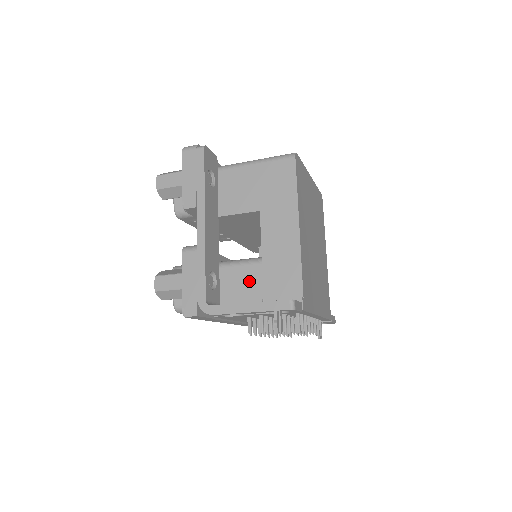
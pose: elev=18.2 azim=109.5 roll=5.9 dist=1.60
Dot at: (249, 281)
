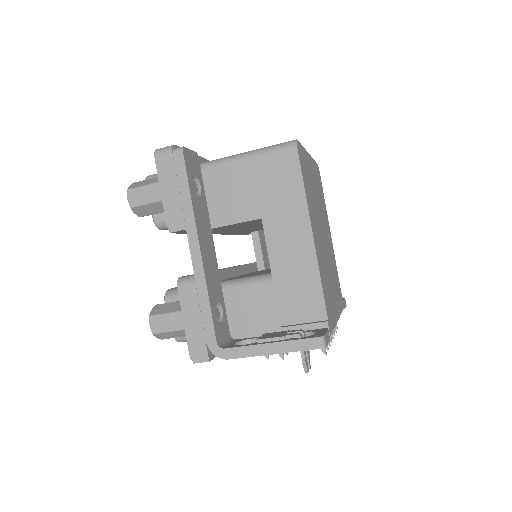
Dot at: (260, 304)
